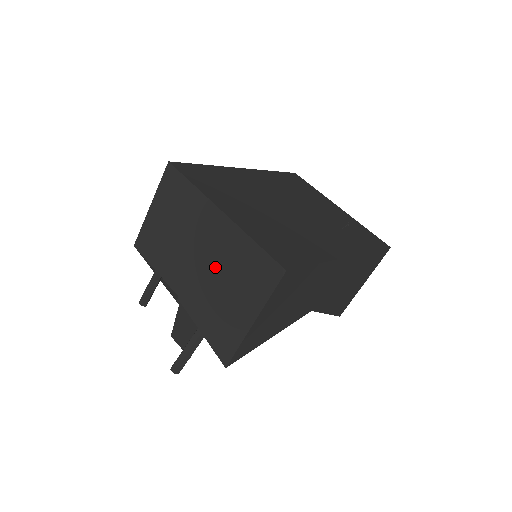
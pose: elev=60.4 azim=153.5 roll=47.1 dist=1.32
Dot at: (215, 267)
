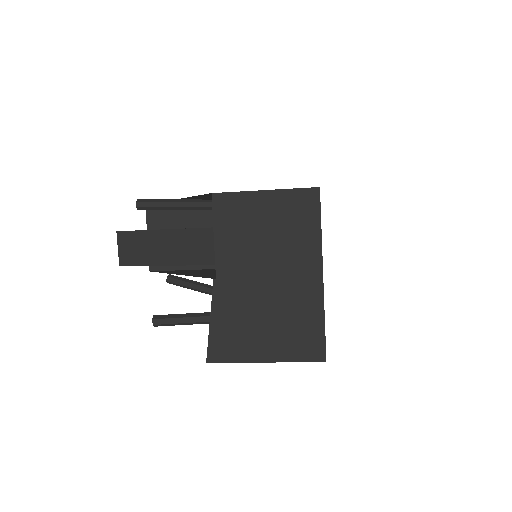
Dot at: (275, 299)
